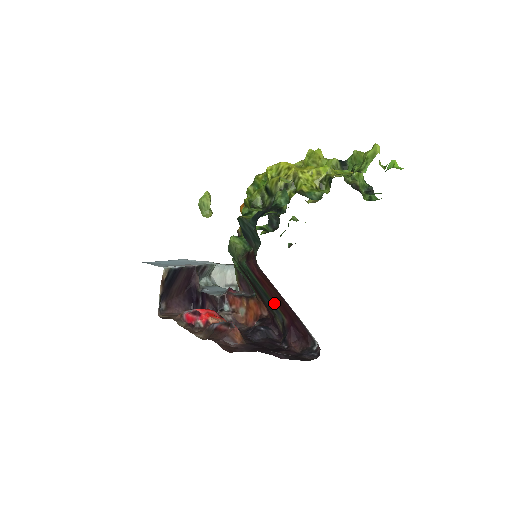
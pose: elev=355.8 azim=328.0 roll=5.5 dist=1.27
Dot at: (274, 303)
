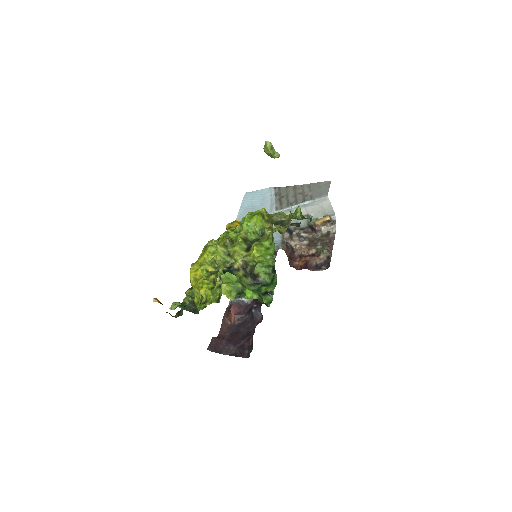
Dot at: occluded
